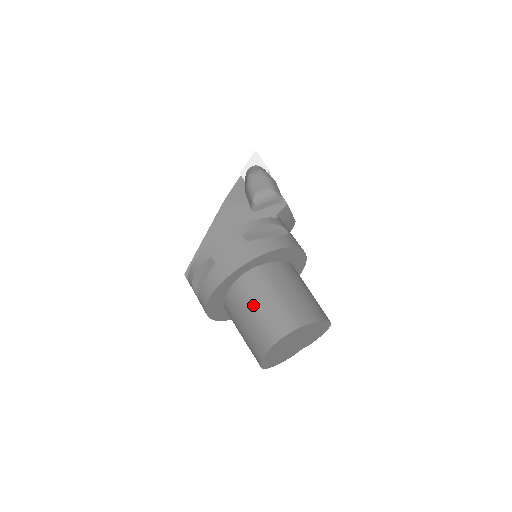
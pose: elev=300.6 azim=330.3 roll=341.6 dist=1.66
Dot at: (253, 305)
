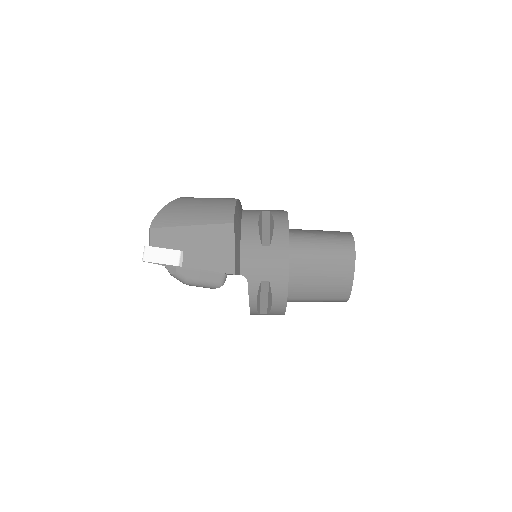
Dot at: occluded
